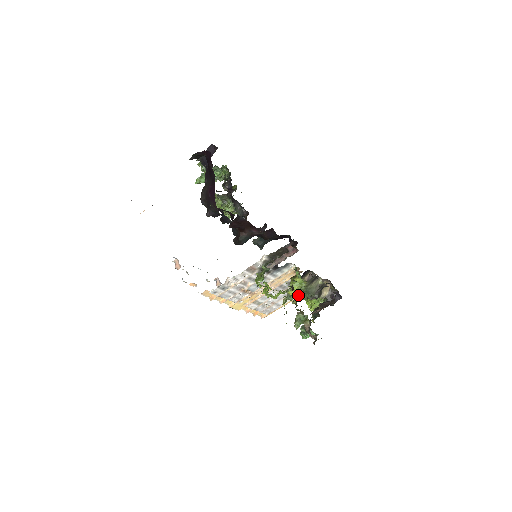
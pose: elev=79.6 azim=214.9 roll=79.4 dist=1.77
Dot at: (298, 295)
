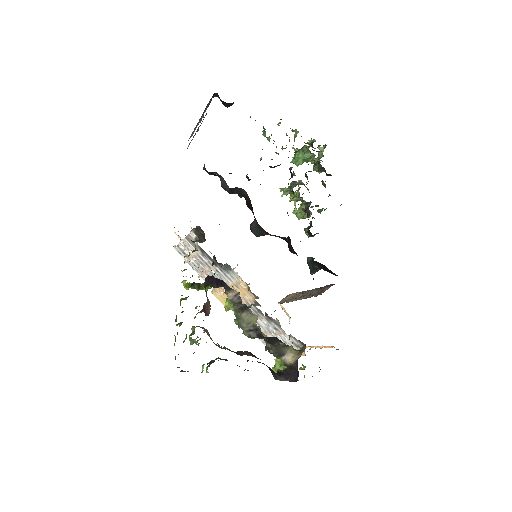
Dot at: (236, 320)
